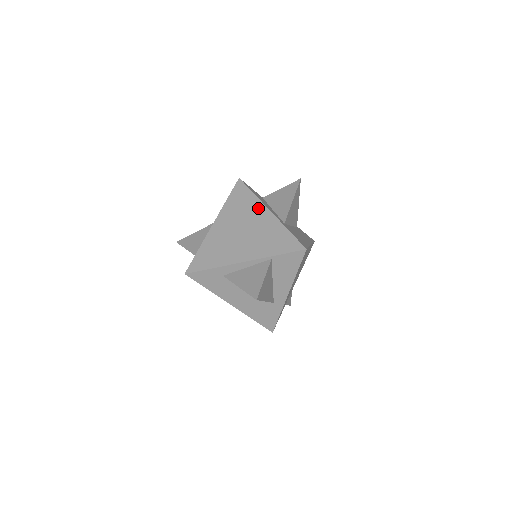
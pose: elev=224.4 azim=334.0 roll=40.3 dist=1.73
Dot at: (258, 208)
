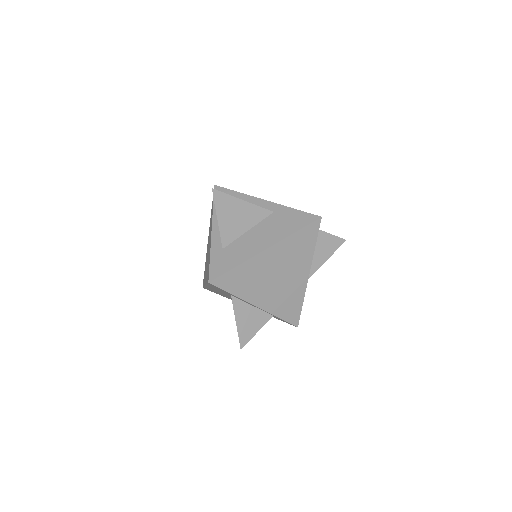
Dot at: (305, 265)
